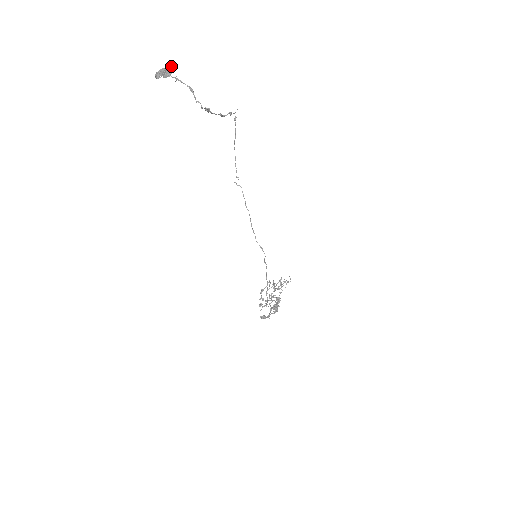
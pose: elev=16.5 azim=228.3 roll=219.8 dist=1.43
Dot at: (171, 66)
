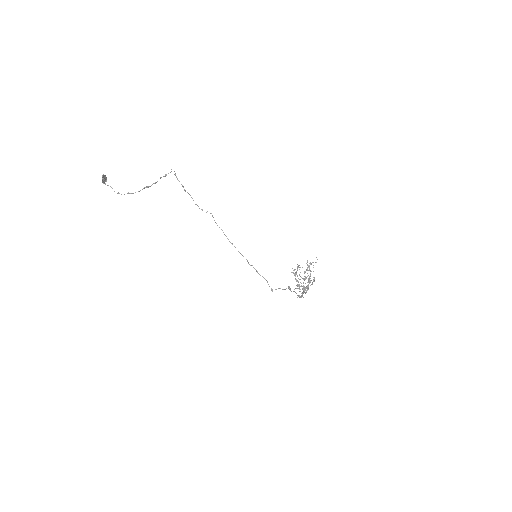
Dot at: (102, 176)
